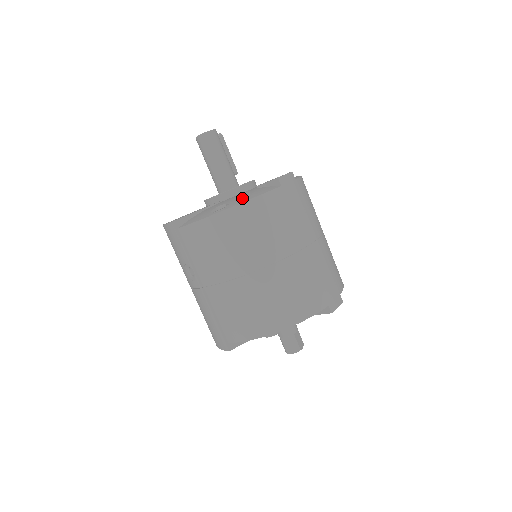
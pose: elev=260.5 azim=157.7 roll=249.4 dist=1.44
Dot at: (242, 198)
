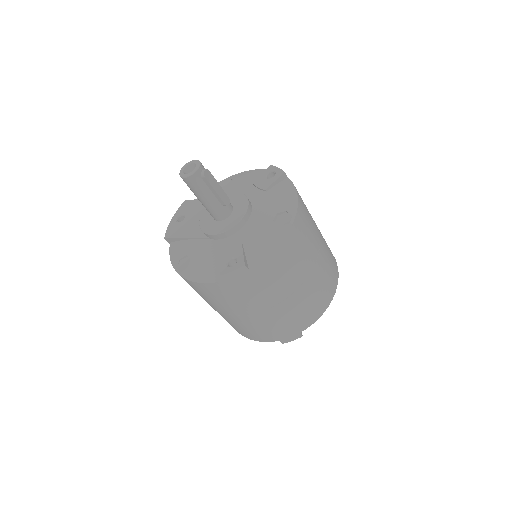
Dot at: (196, 270)
